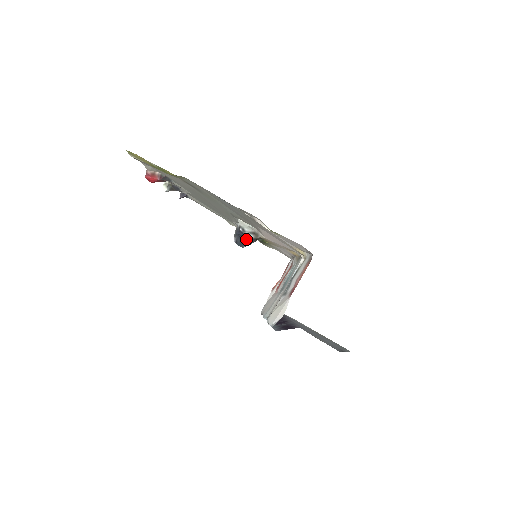
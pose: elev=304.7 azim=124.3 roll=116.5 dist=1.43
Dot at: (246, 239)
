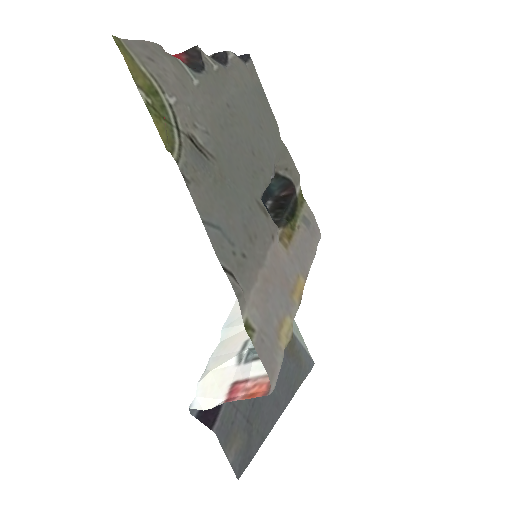
Dot at: occluded
